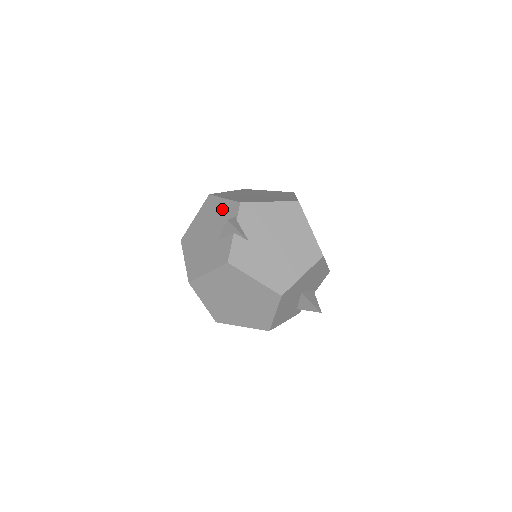
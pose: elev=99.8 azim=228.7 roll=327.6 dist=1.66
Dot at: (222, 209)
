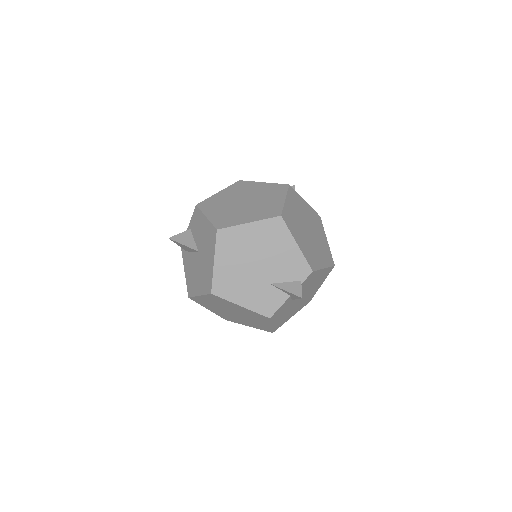
Dot at: (290, 255)
